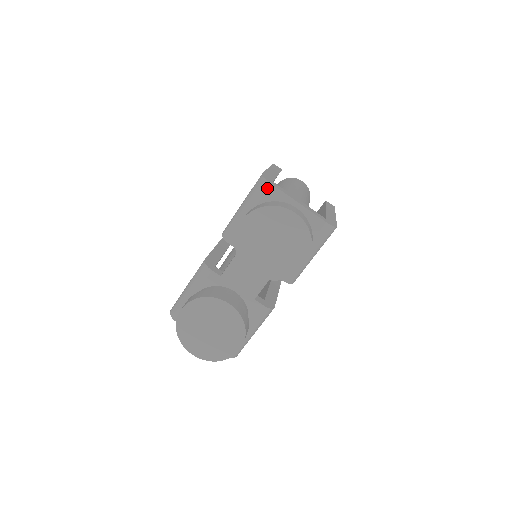
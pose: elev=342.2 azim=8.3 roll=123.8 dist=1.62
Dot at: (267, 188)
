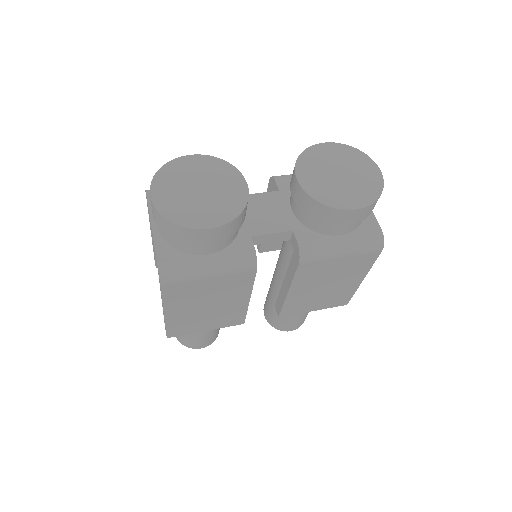
Dot at: occluded
